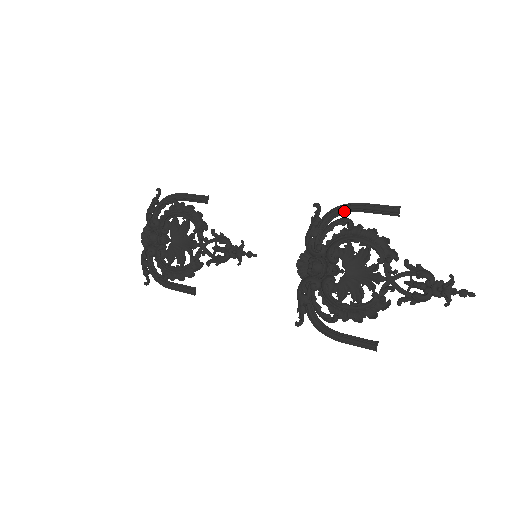
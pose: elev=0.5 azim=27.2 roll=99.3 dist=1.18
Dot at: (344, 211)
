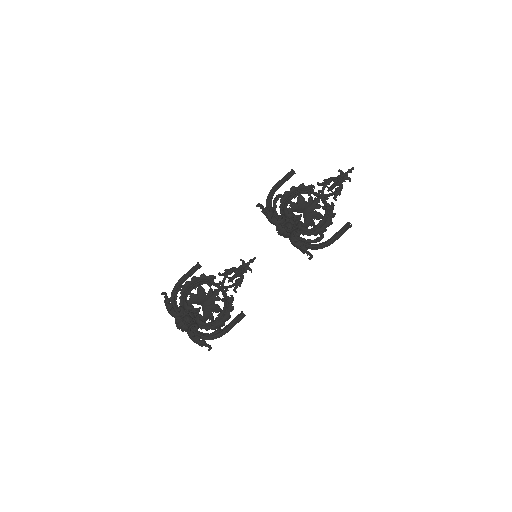
Dot at: (272, 194)
